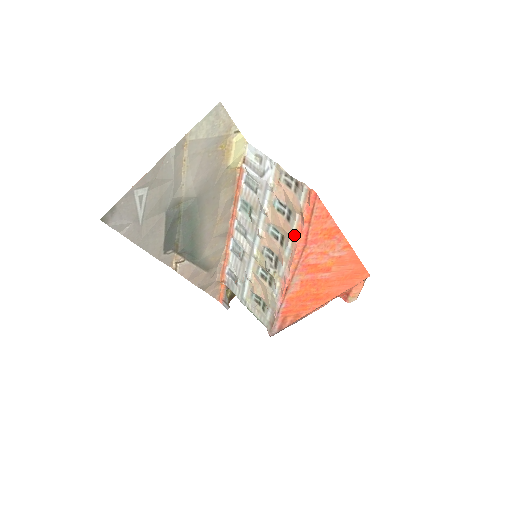
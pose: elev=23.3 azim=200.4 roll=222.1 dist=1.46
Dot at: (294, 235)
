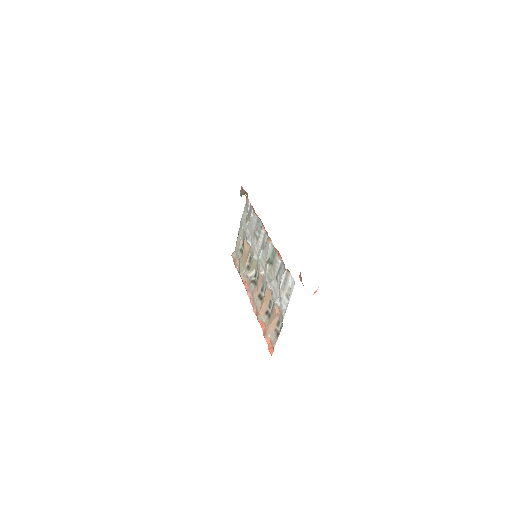
Dot at: (259, 318)
